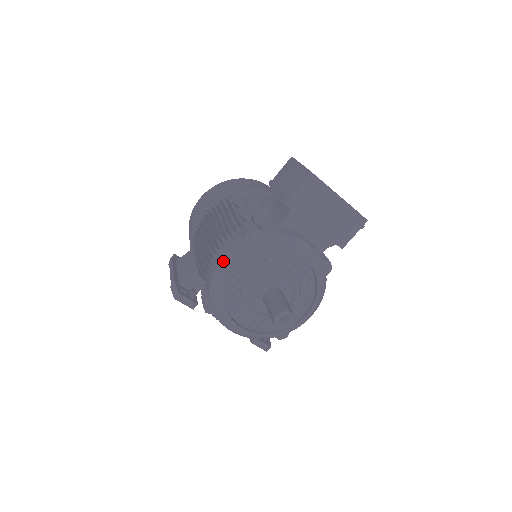
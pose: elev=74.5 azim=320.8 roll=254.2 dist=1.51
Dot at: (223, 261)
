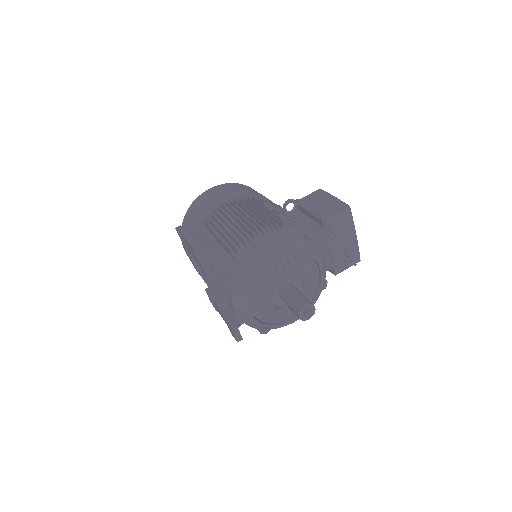
Dot at: (267, 246)
